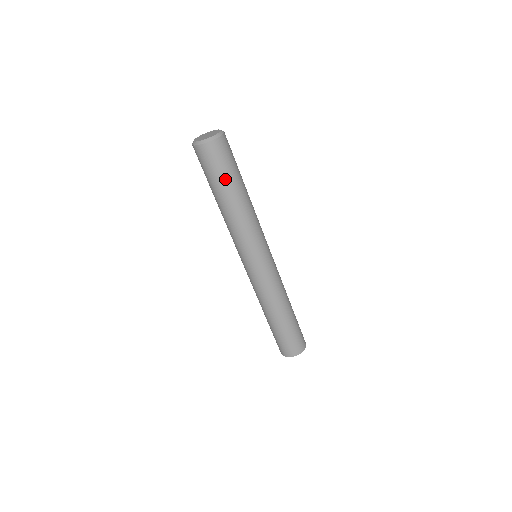
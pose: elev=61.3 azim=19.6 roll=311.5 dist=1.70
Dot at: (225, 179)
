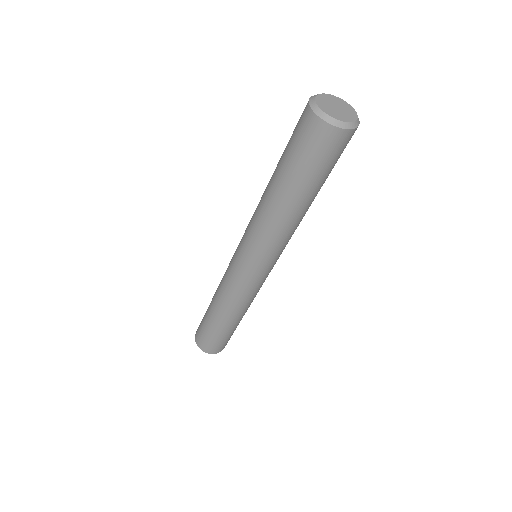
Dot at: (325, 178)
